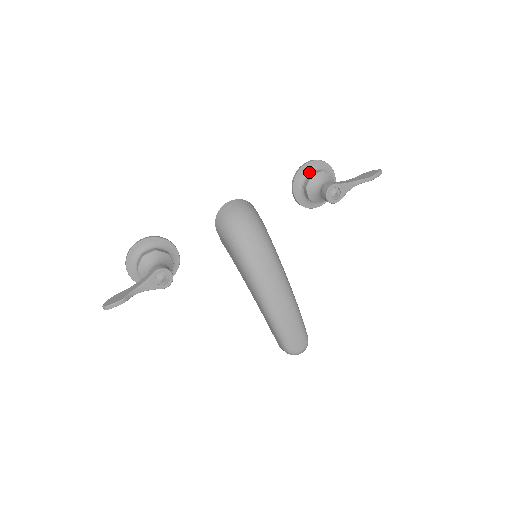
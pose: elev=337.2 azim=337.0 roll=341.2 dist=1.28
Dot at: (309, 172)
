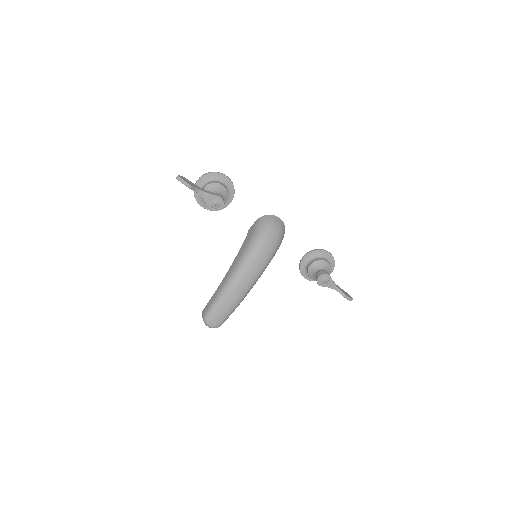
Dot at: (324, 257)
